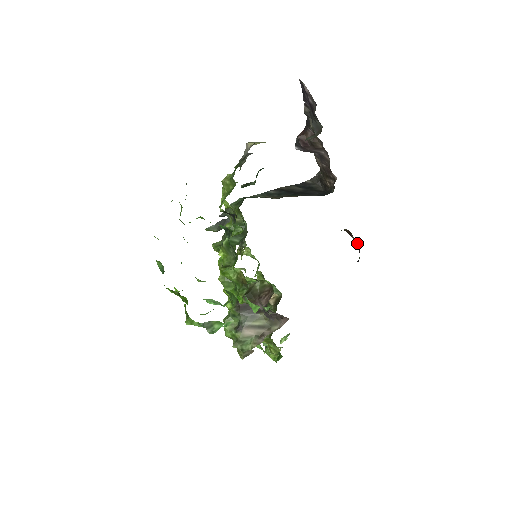
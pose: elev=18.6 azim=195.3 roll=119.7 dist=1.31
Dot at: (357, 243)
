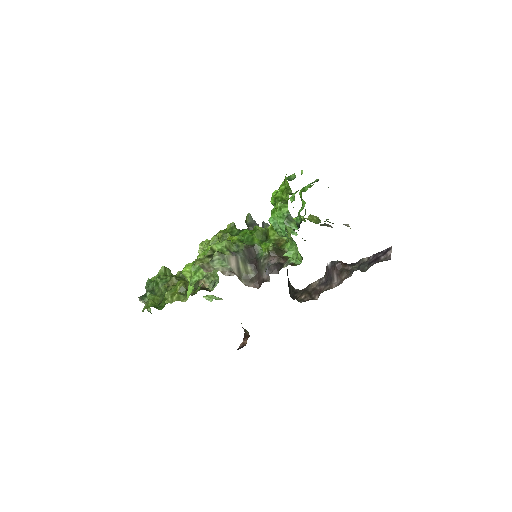
Dot at: (246, 343)
